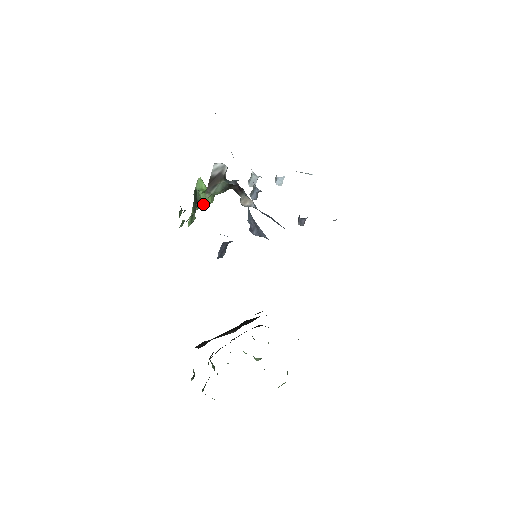
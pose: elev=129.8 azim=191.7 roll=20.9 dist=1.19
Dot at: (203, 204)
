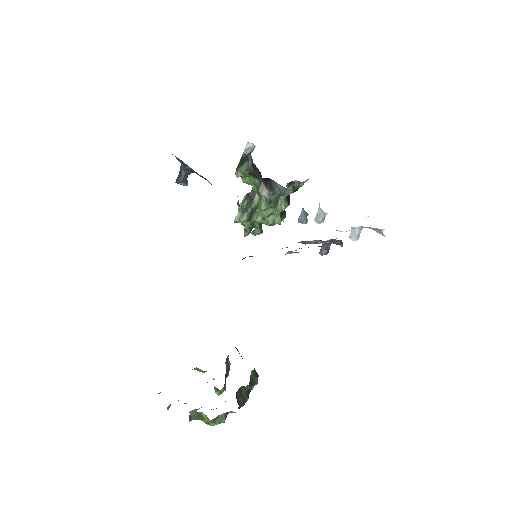
Dot at: (268, 221)
